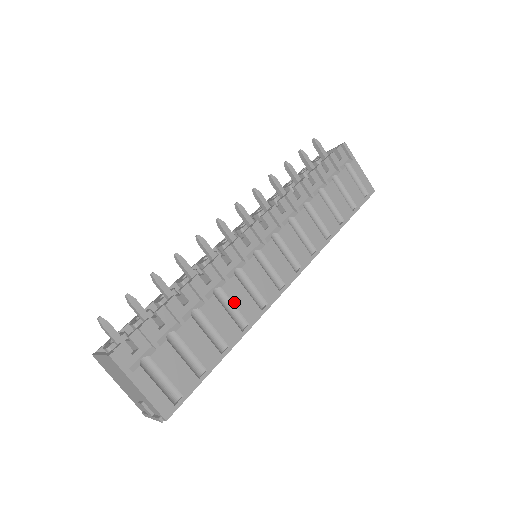
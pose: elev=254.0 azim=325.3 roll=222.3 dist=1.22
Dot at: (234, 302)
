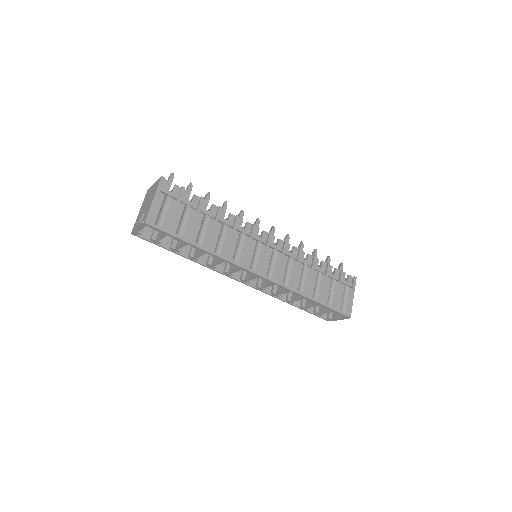
Dot at: (226, 239)
